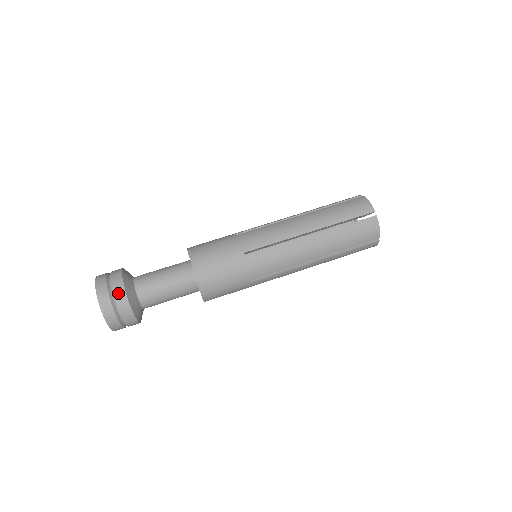
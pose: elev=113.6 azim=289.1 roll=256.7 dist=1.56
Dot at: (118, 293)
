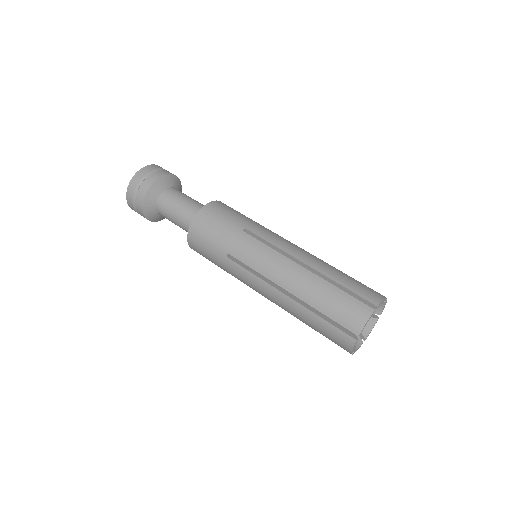
Dot at: (155, 175)
